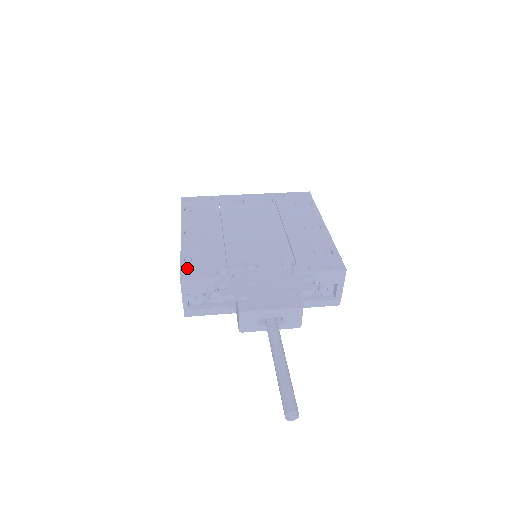
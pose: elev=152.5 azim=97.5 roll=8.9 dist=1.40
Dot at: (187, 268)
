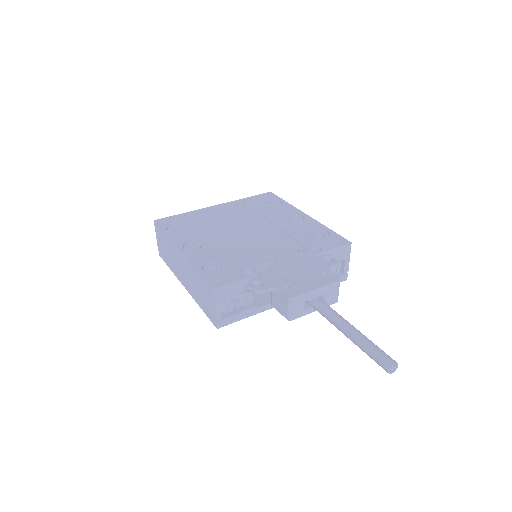
Dot at: (212, 277)
